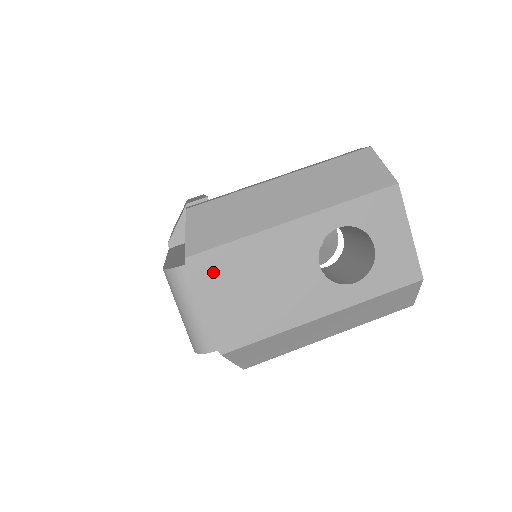
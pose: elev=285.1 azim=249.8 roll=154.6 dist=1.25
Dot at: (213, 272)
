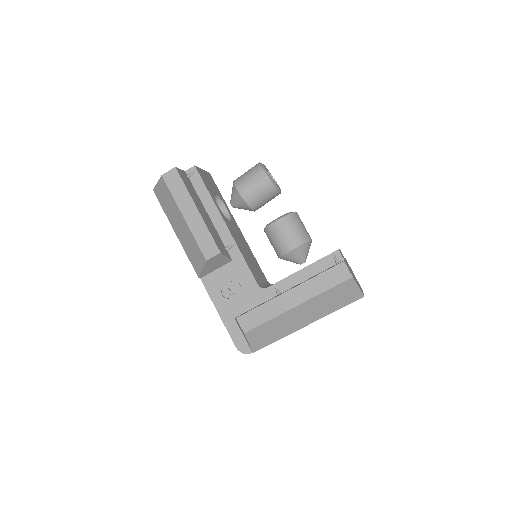
Dot at: occluded
